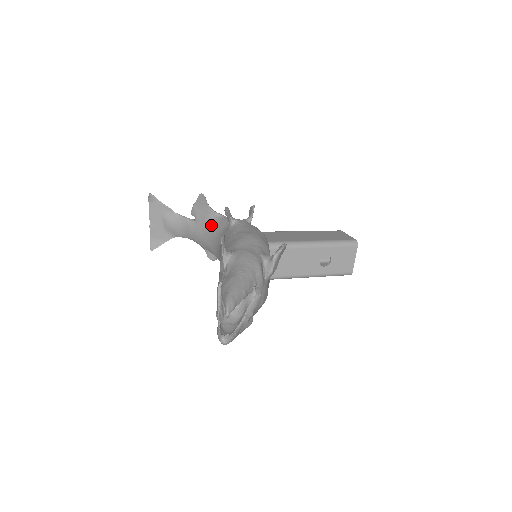
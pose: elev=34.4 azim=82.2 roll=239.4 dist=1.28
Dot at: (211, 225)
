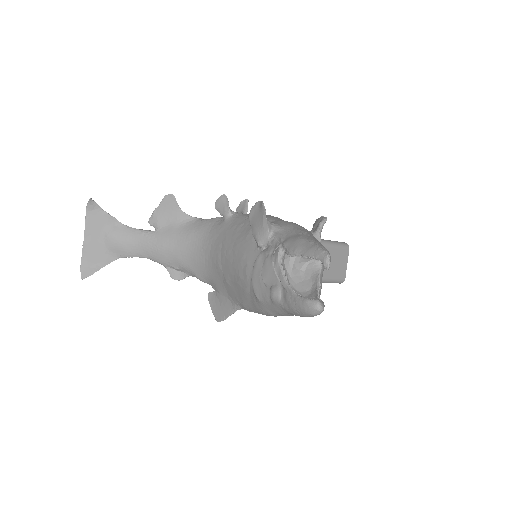
Dot at: (185, 230)
